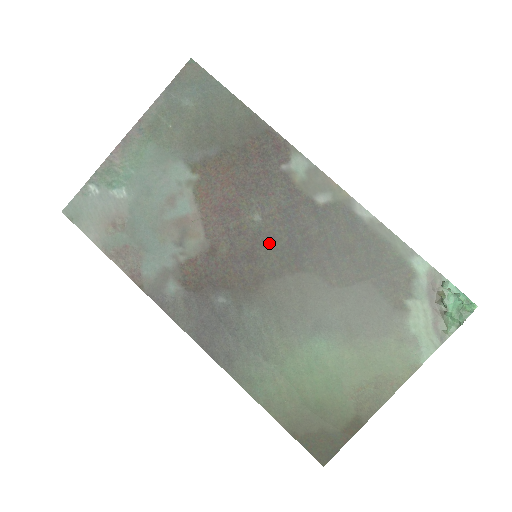
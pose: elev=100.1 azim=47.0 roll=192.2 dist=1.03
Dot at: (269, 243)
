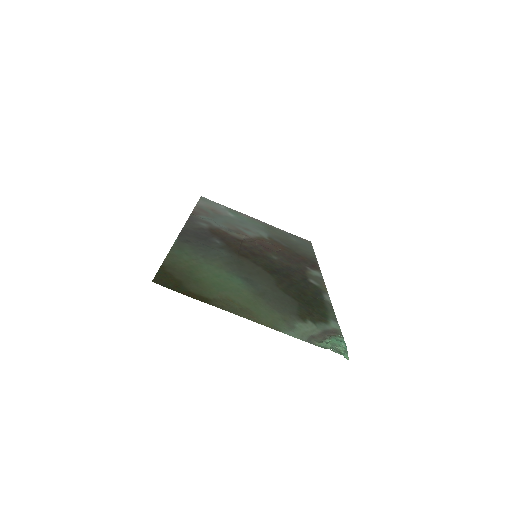
Dot at: (268, 261)
